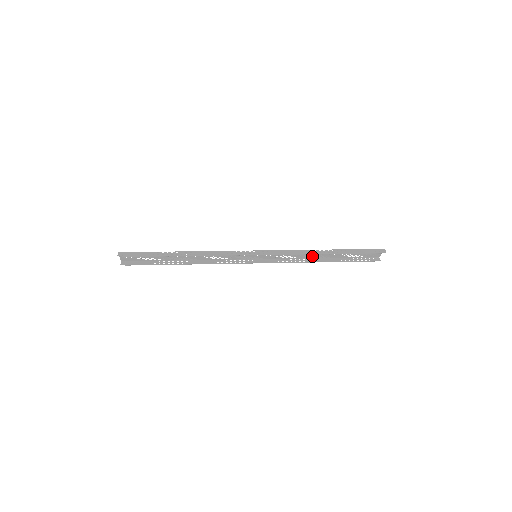
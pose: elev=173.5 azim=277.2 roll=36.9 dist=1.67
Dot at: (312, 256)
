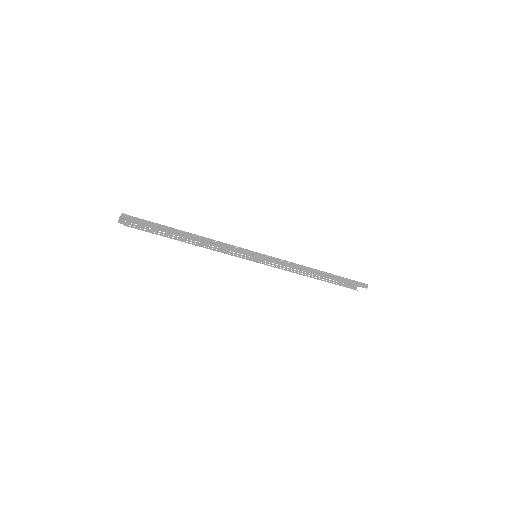
Dot at: occluded
